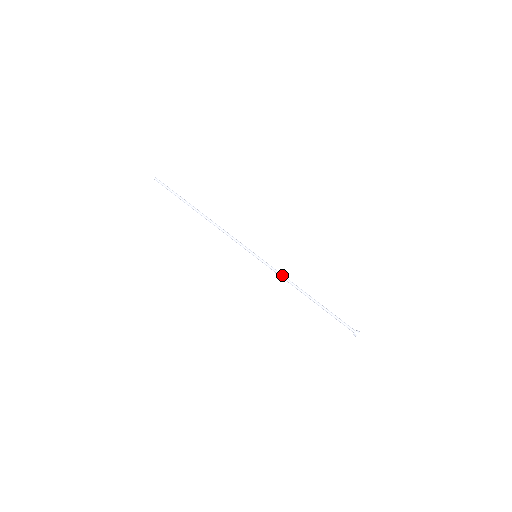
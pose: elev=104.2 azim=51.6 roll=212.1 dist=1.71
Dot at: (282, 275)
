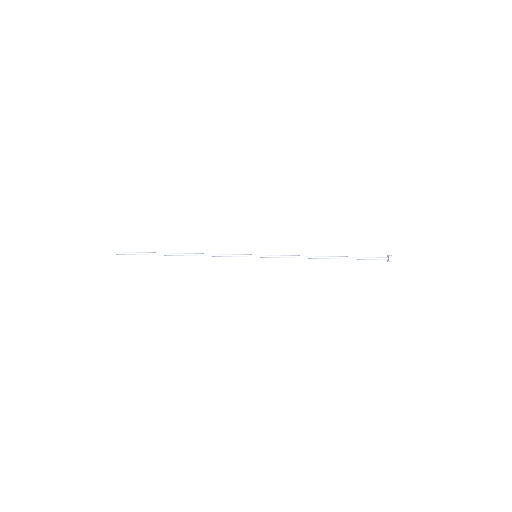
Dot at: (291, 256)
